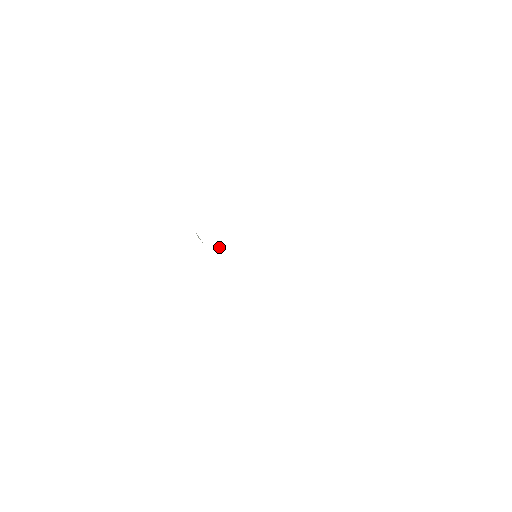
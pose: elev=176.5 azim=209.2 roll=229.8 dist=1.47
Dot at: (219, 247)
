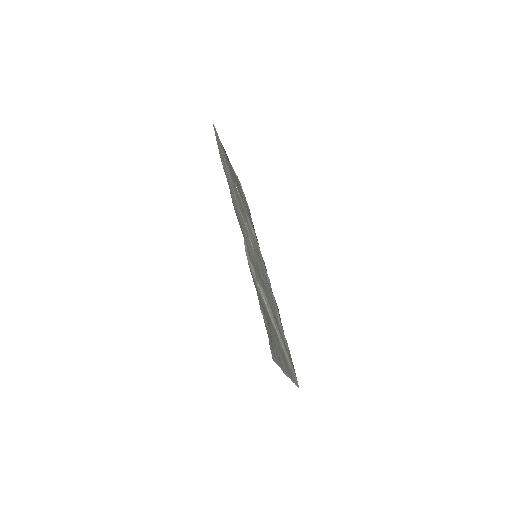
Dot at: (238, 193)
